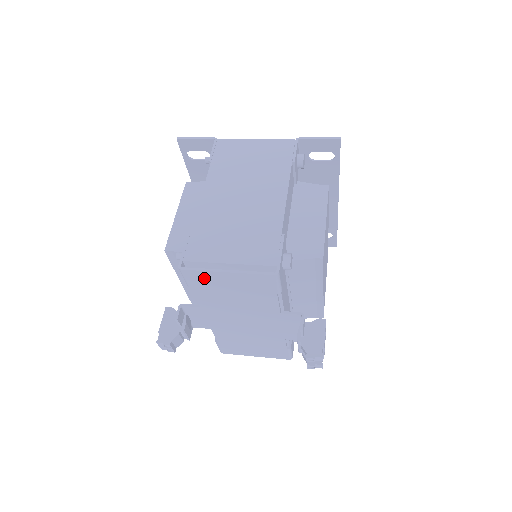
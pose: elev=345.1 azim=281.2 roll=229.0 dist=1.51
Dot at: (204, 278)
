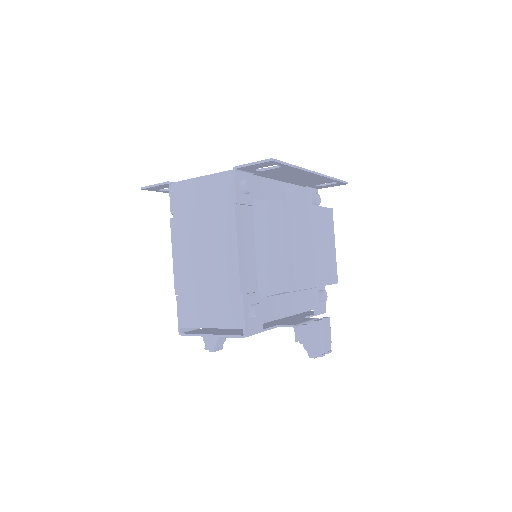
Dot at: occluded
